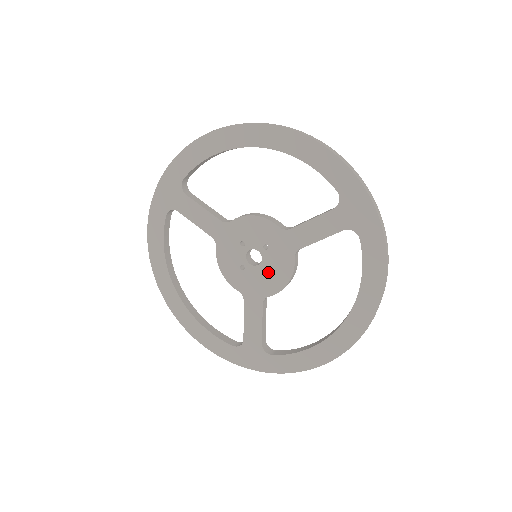
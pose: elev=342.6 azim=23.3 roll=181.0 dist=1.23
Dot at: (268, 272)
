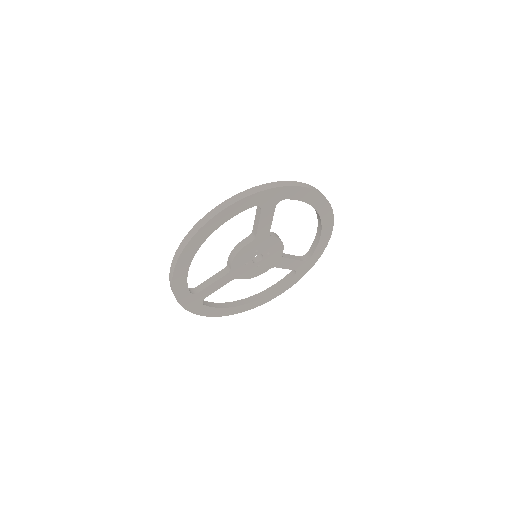
Dot at: (270, 252)
